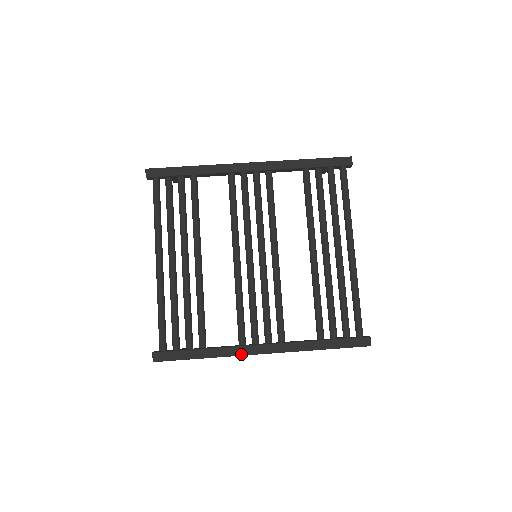
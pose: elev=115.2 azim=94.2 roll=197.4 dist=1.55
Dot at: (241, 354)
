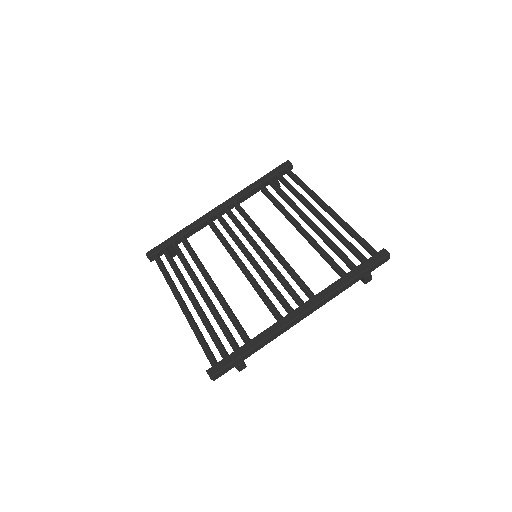
Dot at: (283, 326)
